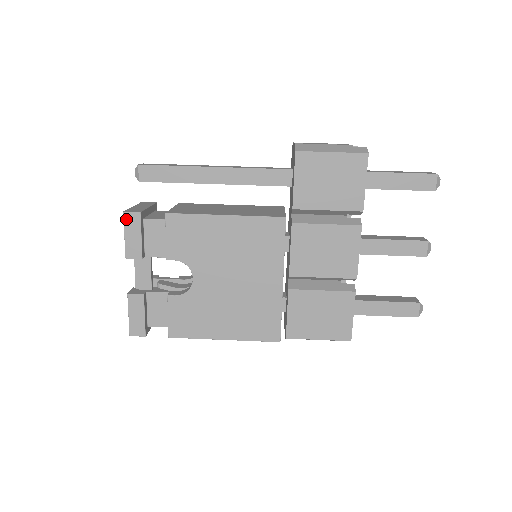
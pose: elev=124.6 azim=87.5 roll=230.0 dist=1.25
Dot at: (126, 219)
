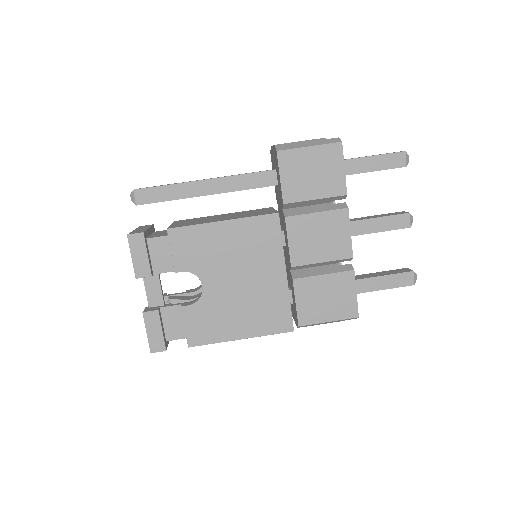
Dot at: (131, 241)
